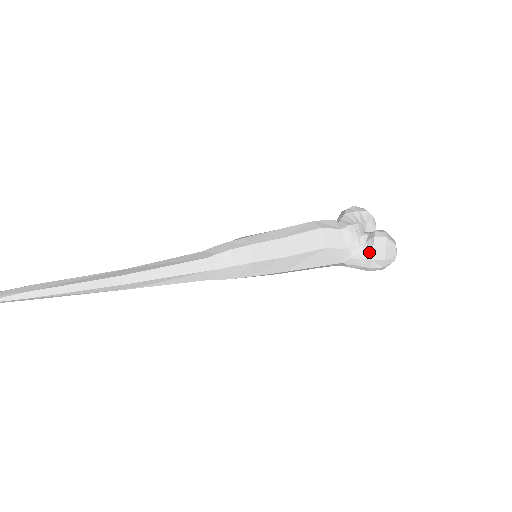
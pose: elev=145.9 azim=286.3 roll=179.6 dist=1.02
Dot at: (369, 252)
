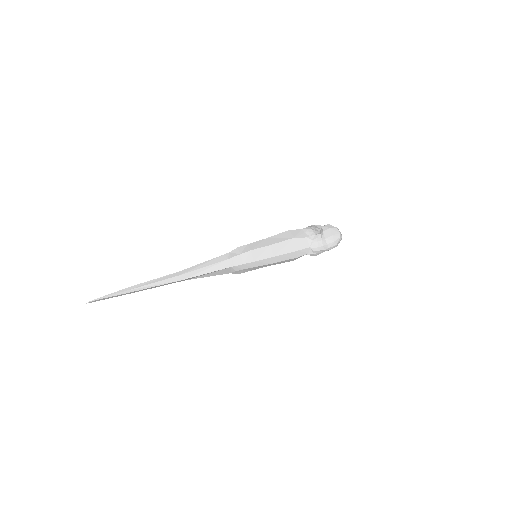
Dot at: (322, 235)
